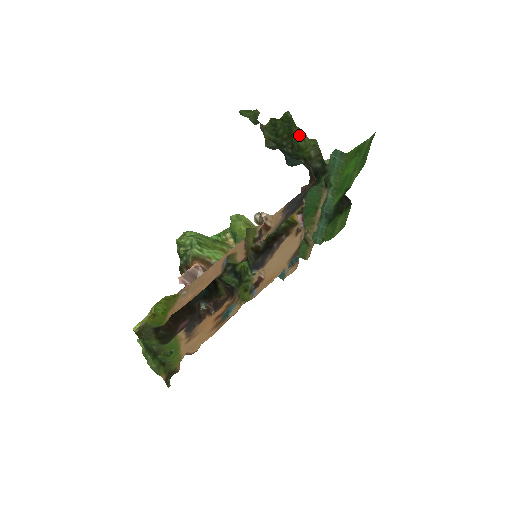
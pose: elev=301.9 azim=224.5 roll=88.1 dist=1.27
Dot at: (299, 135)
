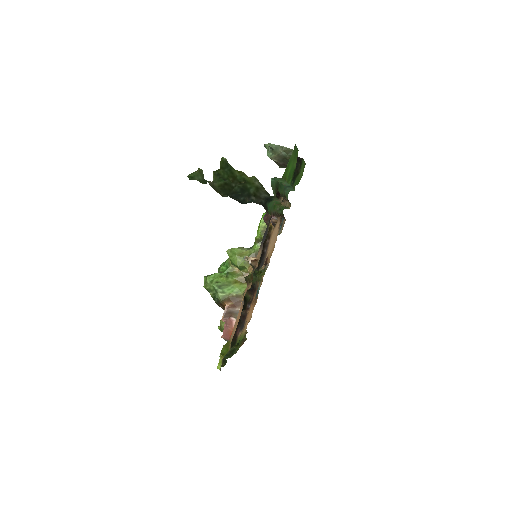
Dot at: (240, 174)
